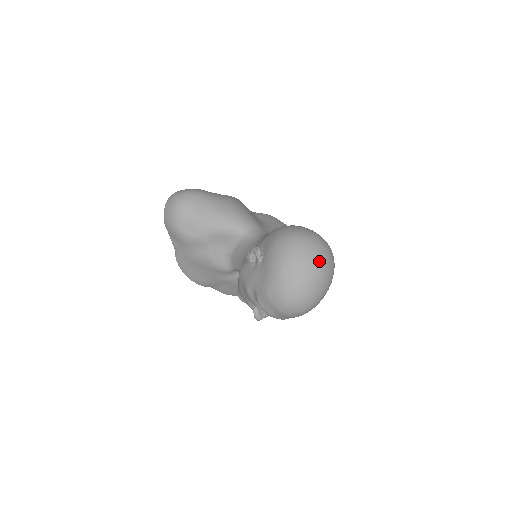
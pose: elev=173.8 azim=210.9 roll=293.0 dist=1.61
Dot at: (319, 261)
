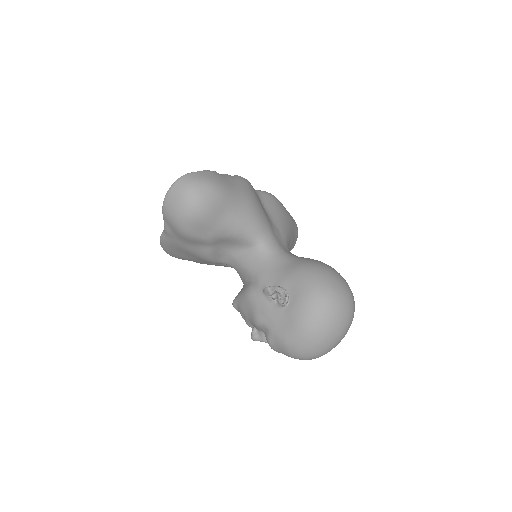
Dot at: (348, 325)
